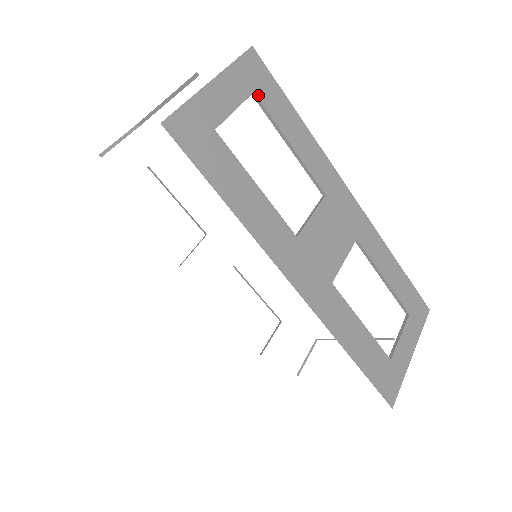
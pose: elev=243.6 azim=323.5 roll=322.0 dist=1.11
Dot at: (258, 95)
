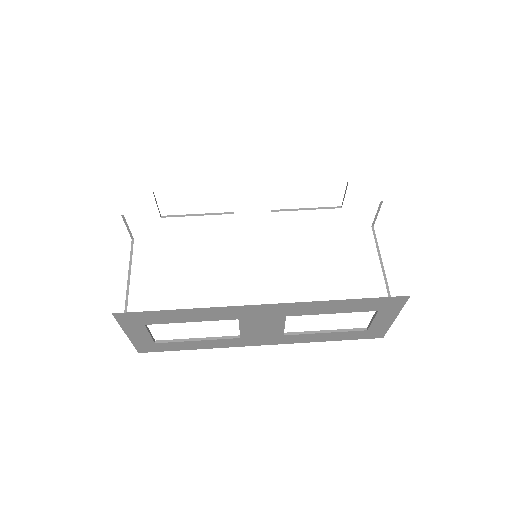
Dot at: (164, 217)
